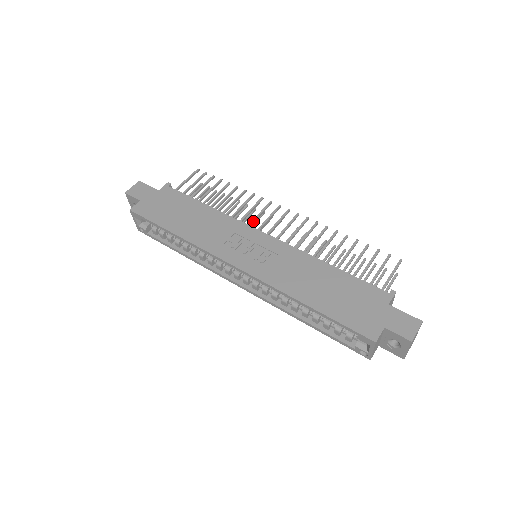
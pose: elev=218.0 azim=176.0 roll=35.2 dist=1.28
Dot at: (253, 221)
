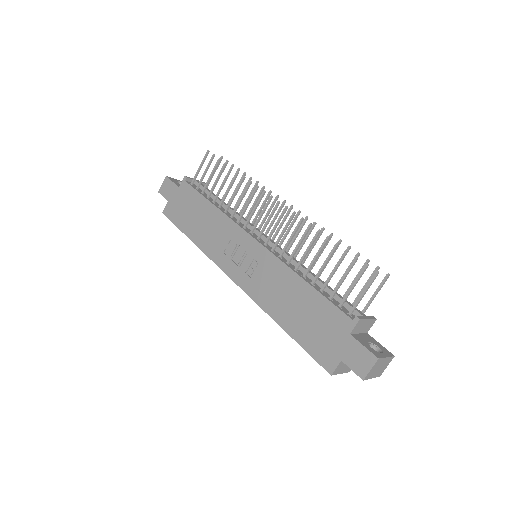
Dot at: (248, 220)
